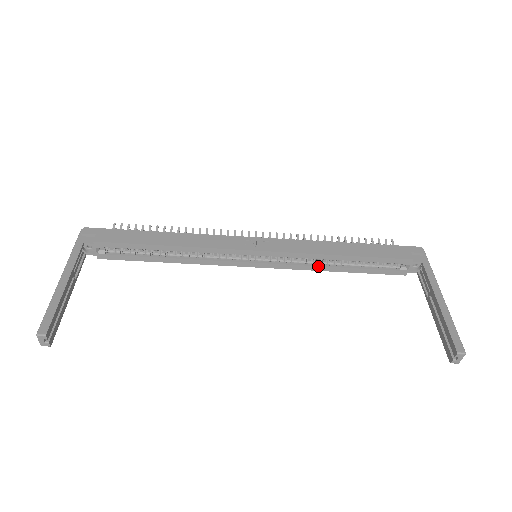
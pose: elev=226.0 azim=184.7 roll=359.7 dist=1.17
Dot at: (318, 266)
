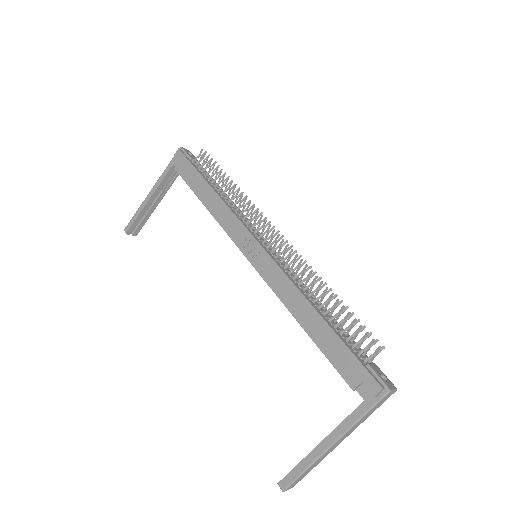
Dot at: occluded
